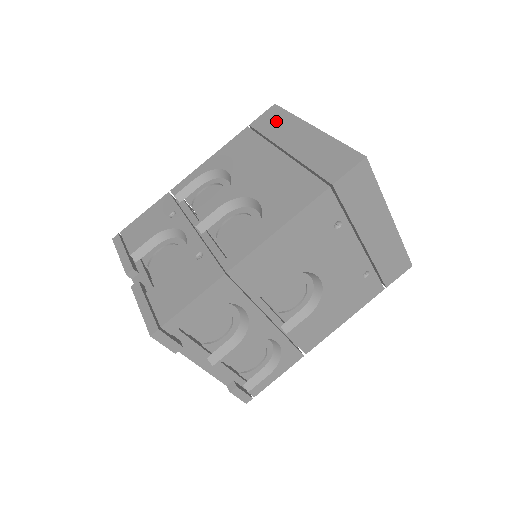
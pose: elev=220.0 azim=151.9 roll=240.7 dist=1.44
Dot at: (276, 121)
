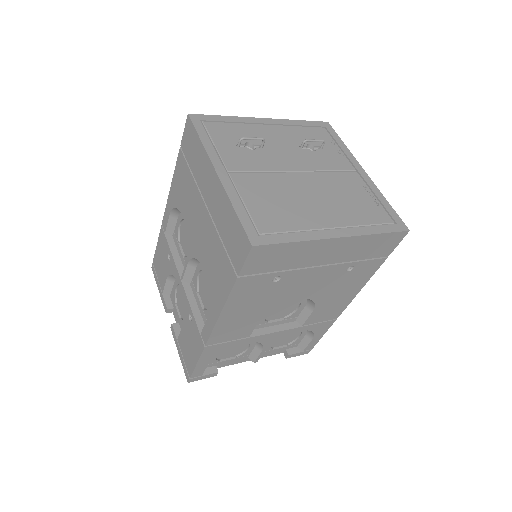
Dot at: (193, 149)
